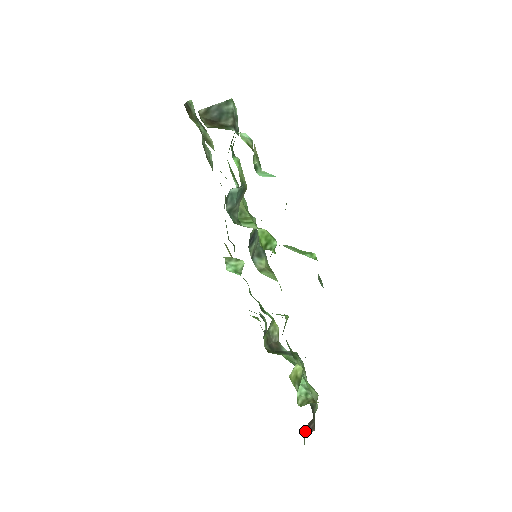
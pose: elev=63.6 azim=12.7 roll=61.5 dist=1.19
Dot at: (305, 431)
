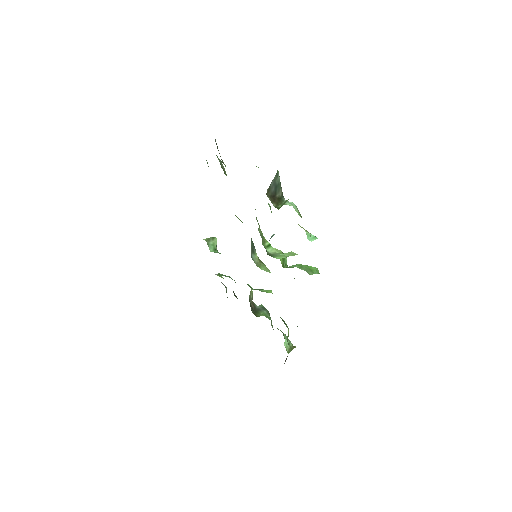
Dot at: occluded
